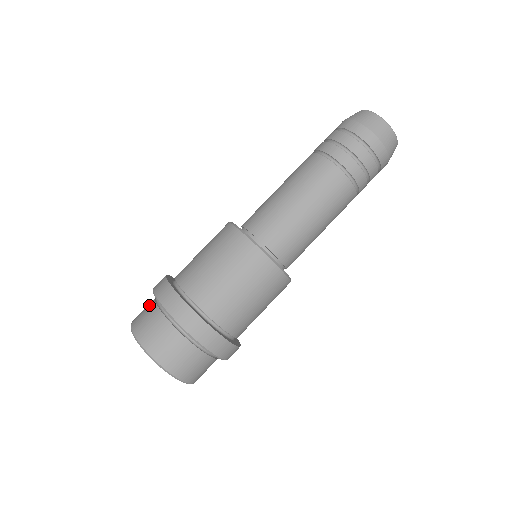
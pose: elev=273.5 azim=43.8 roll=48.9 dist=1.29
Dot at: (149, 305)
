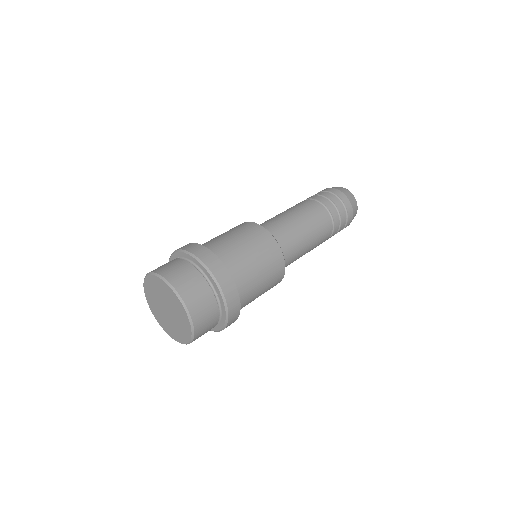
Dot at: occluded
